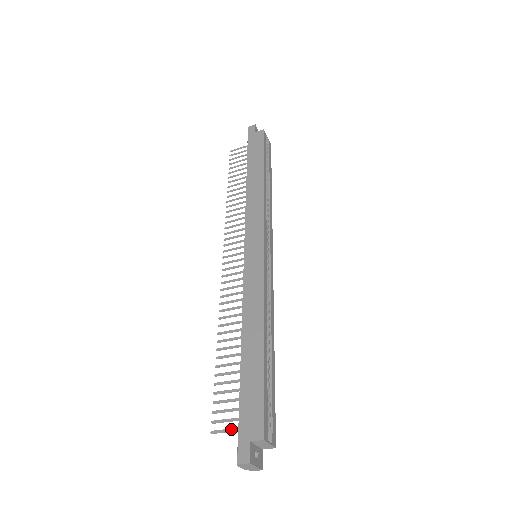
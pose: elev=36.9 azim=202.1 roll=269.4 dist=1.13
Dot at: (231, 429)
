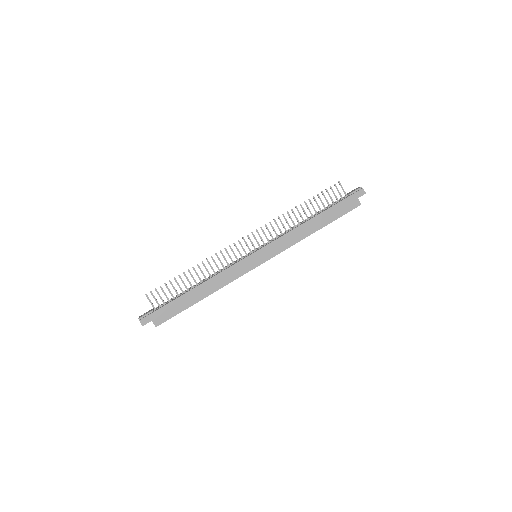
Dot at: occluded
